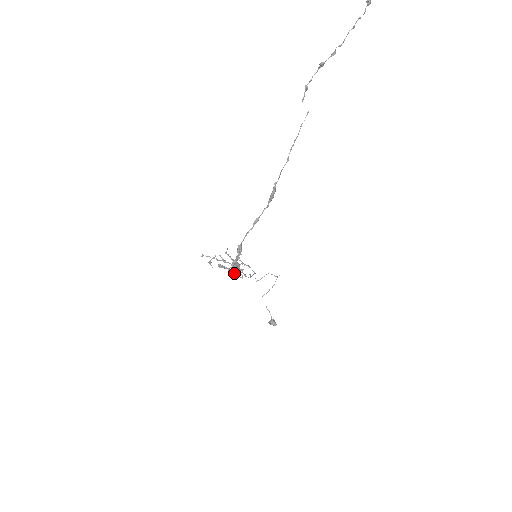
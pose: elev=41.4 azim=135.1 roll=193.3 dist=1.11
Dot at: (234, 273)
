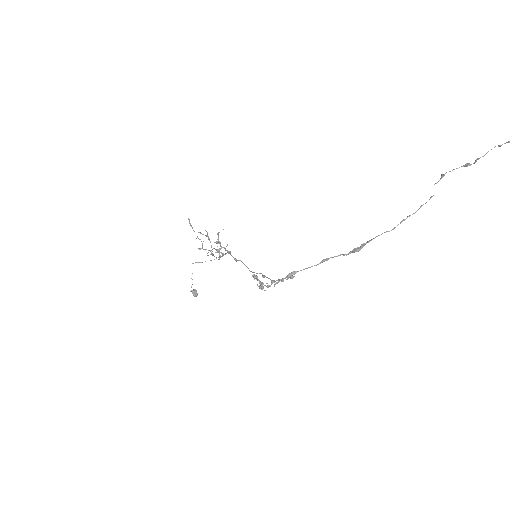
Dot at: (262, 287)
